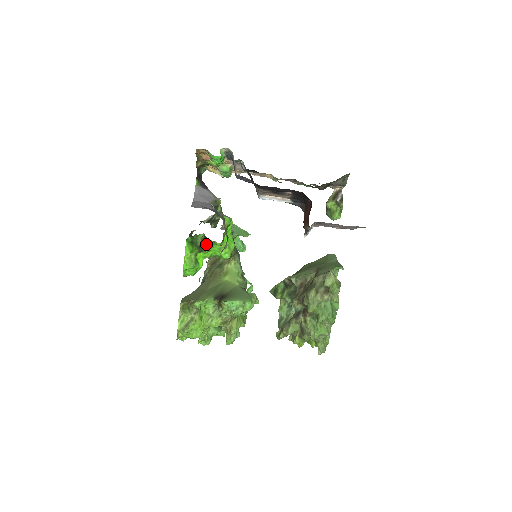
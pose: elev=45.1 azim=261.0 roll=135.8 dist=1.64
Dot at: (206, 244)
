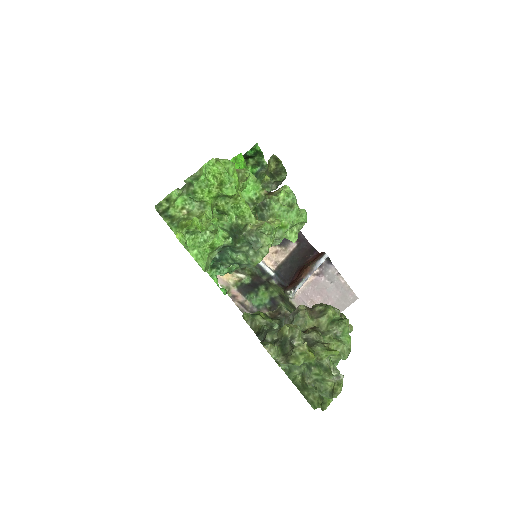
Dot at: (262, 170)
